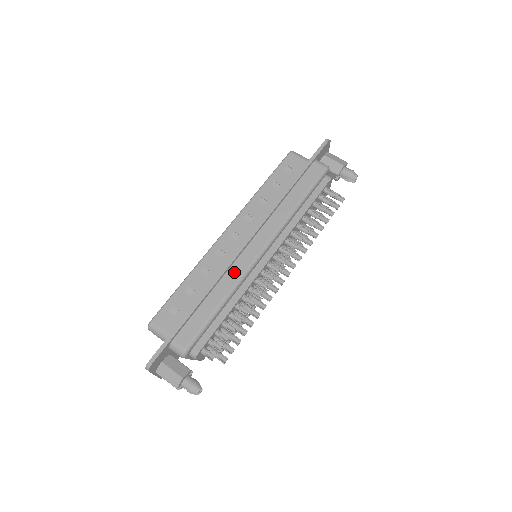
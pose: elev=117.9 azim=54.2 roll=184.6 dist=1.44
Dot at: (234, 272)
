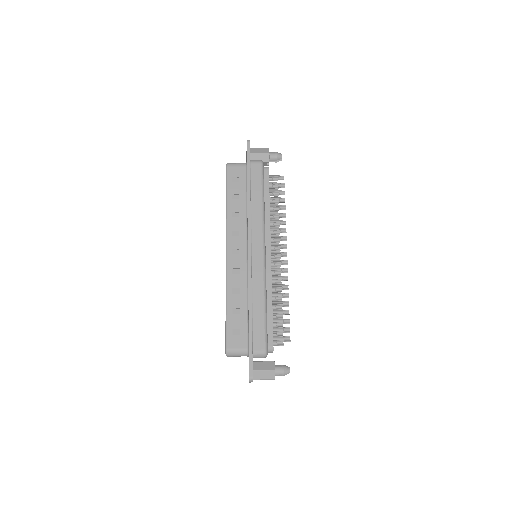
Dot at: (257, 278)
